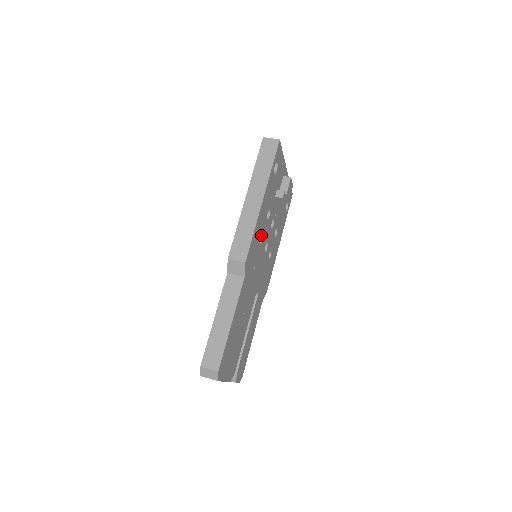
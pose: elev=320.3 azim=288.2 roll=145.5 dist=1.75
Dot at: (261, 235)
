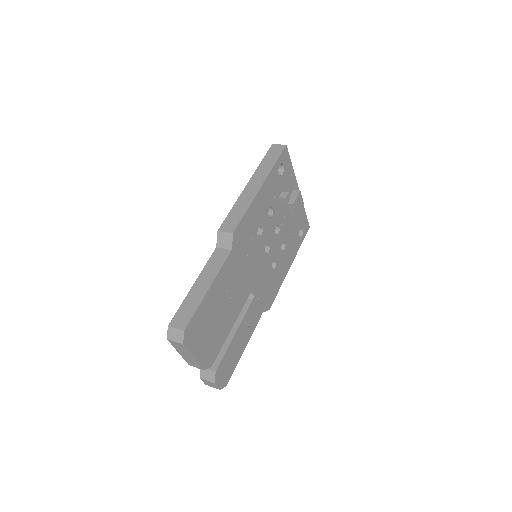
Dot at: (259, 226)
